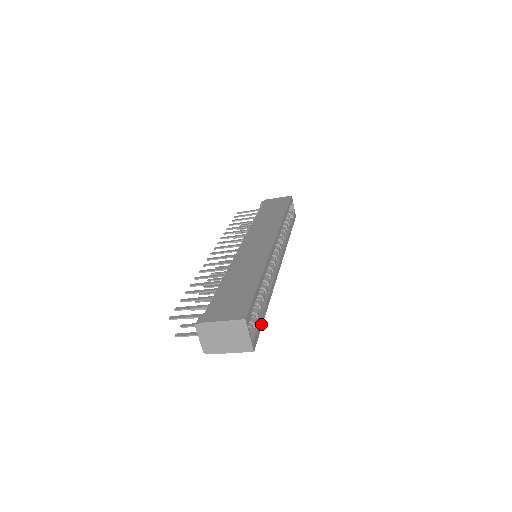
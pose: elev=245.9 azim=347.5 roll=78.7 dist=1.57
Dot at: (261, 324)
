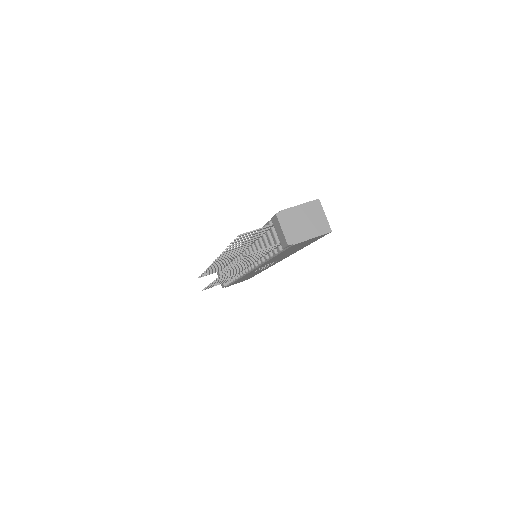
Dot at: occluded
